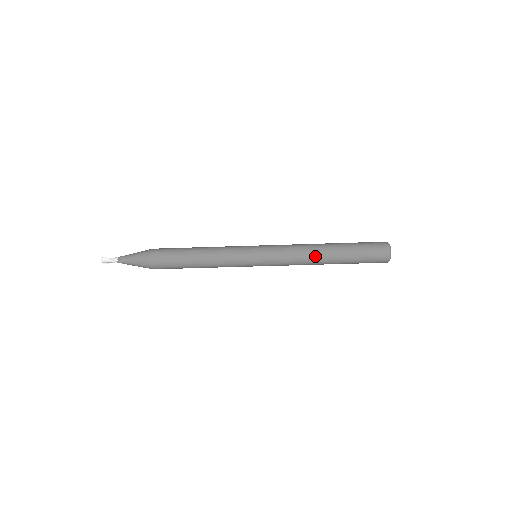
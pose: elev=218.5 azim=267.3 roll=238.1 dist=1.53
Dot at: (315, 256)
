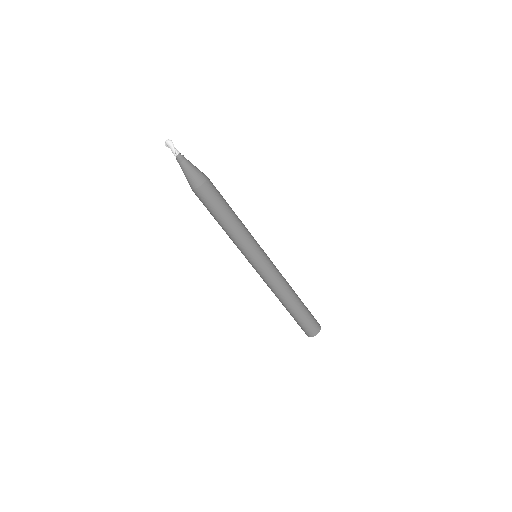
Dot at: (285, 296)
